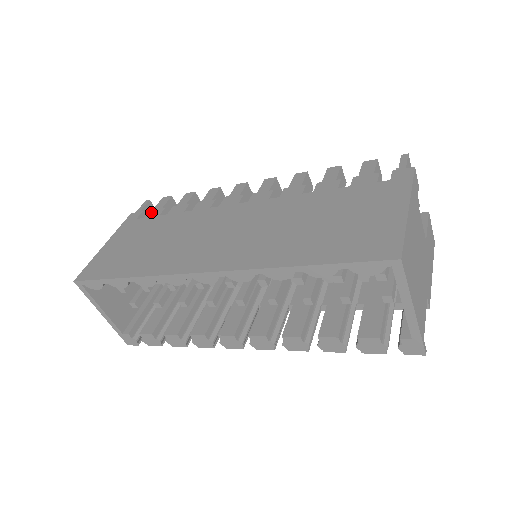
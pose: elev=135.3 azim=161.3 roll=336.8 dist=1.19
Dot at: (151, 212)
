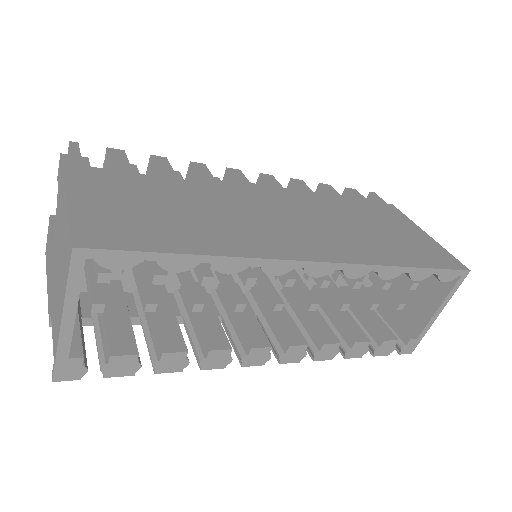
Dot at: (114, 164)
